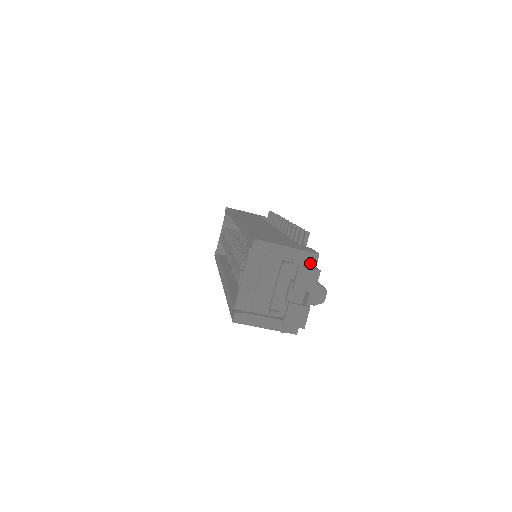
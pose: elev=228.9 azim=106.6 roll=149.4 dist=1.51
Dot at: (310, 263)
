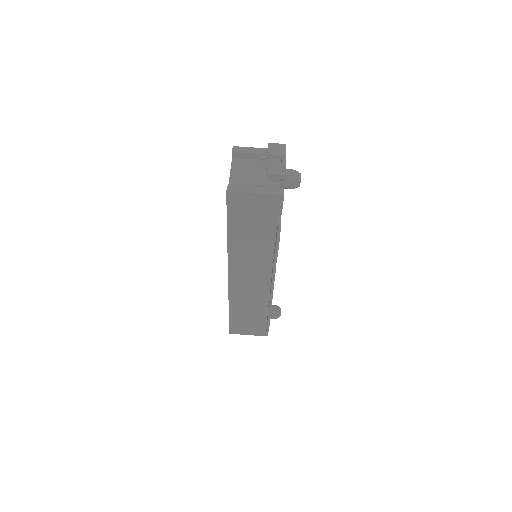
Dot at: occluded
